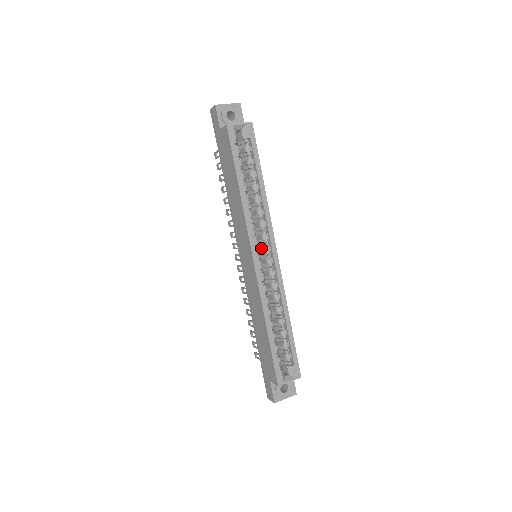
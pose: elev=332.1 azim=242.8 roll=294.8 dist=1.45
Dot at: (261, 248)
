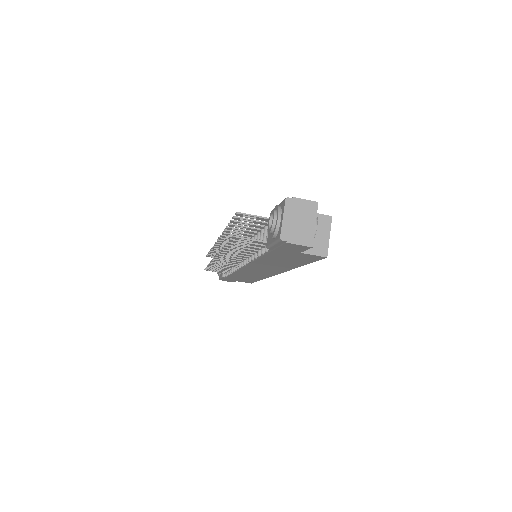
Dot at: occluded
